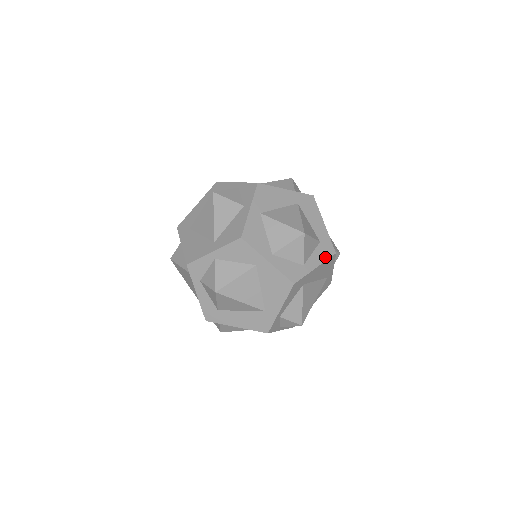
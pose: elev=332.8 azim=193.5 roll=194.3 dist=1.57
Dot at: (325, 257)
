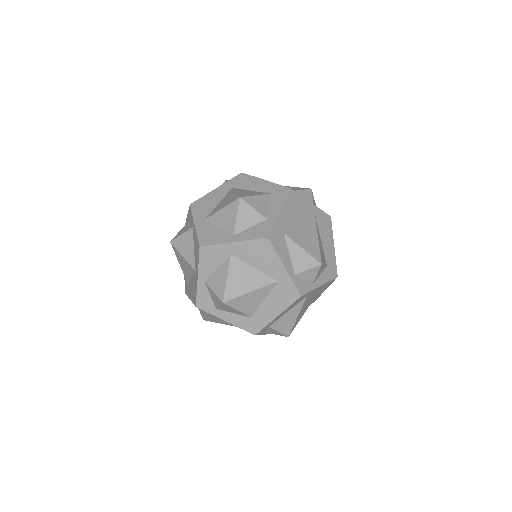
Dot at: (282, 199)
